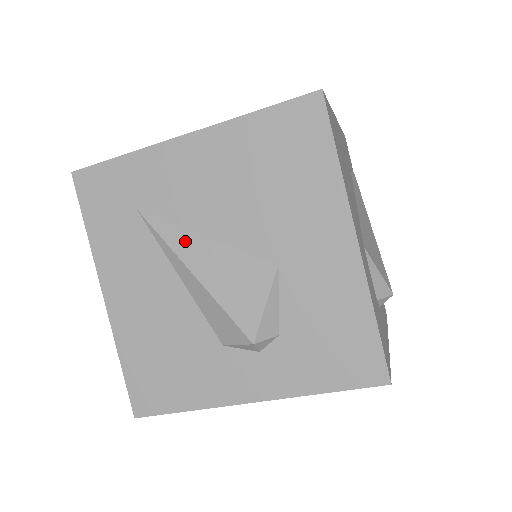
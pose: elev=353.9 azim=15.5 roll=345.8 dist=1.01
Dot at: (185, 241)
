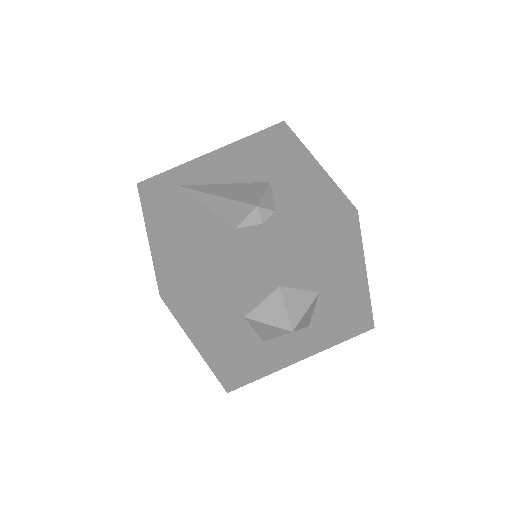
Dot at: (209, 188)
